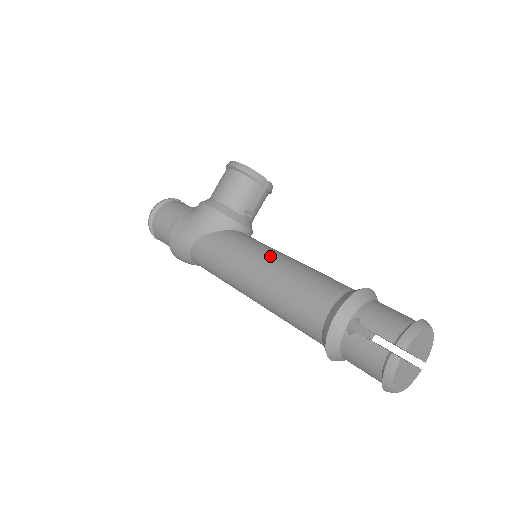
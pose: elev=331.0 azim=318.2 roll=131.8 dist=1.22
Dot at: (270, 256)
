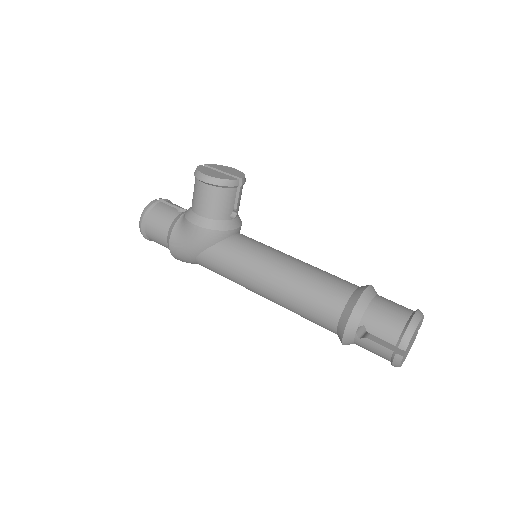
Dot at: (272, 269)
